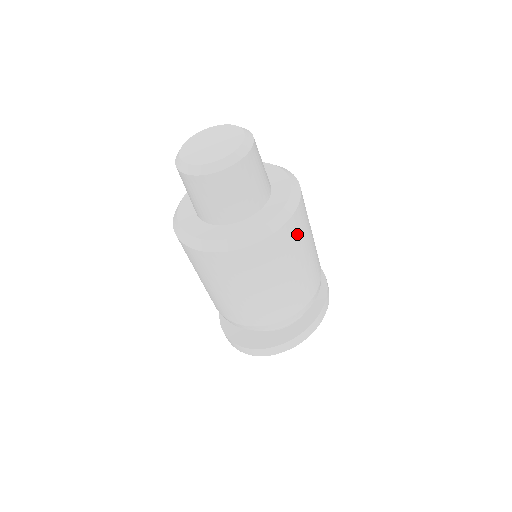
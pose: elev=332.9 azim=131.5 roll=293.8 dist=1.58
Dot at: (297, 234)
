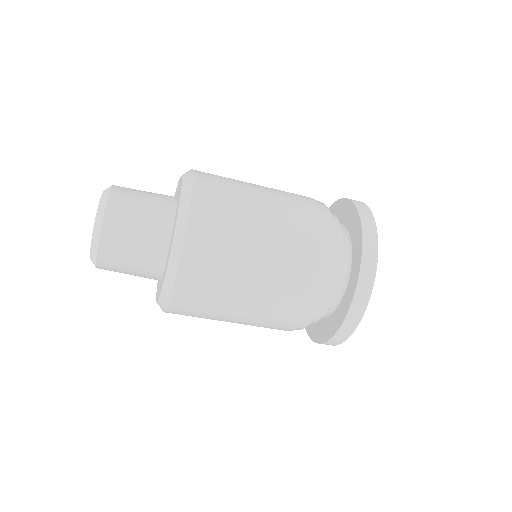
Dot at: (214, 241)
